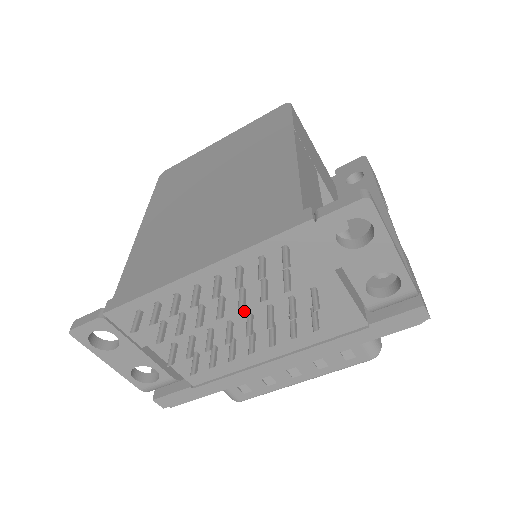
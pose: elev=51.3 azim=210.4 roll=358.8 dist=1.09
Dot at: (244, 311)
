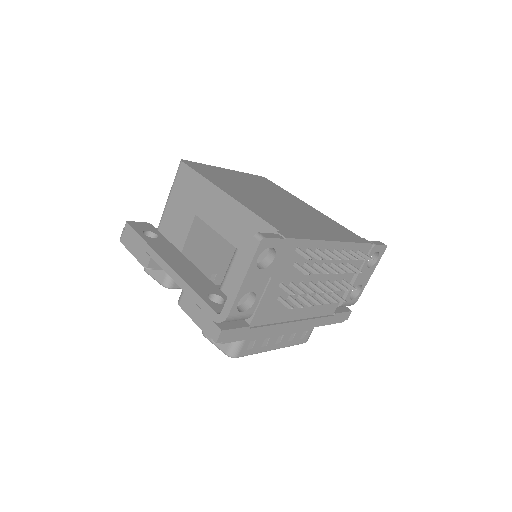
Dot at: (320, 278)
